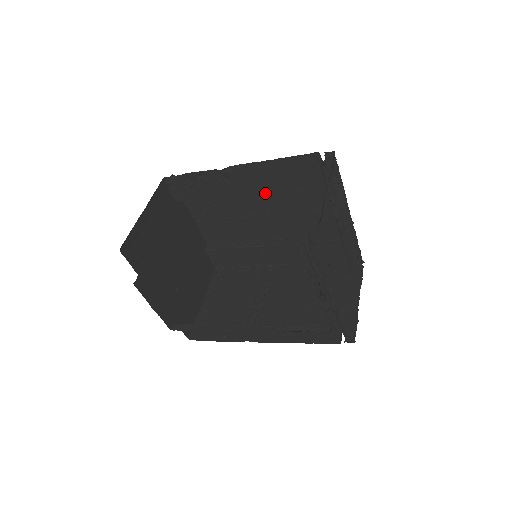
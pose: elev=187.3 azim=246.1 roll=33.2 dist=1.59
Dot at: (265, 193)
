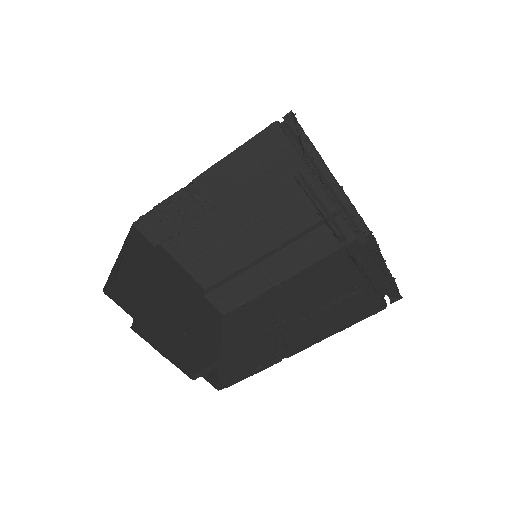
Dot at: (241, 198)
